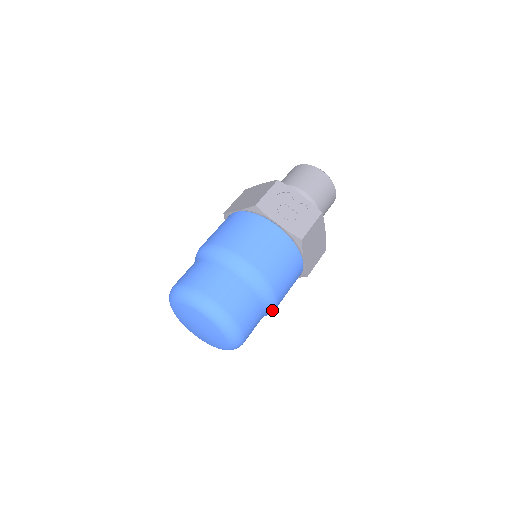
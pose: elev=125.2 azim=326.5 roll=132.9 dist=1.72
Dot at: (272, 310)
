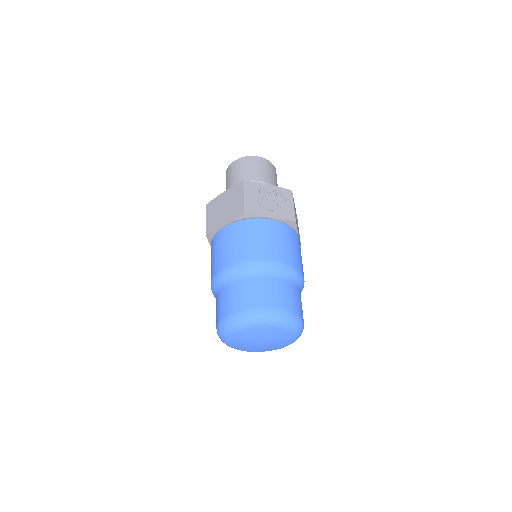
Dot at: occluded
